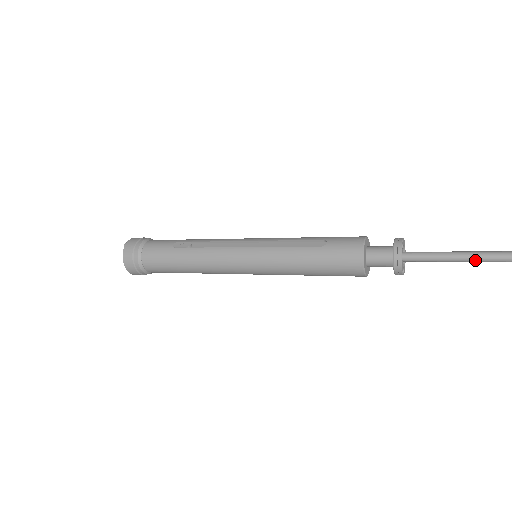
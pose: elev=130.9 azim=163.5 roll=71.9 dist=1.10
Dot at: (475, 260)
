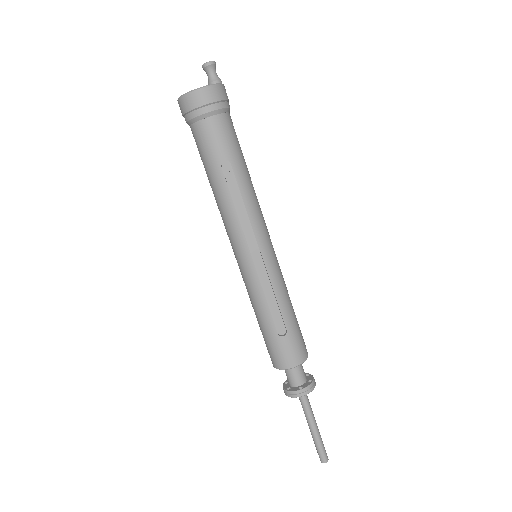
Dot at: (313, 437)
